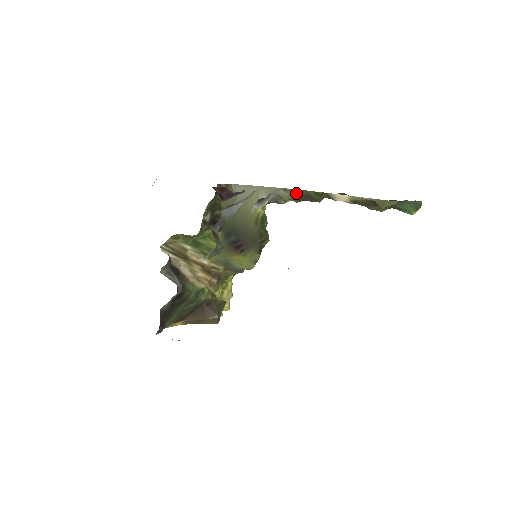
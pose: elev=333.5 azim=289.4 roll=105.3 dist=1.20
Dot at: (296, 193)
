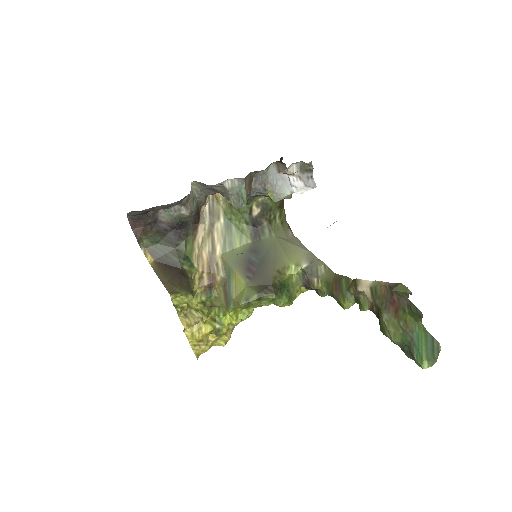
Dot at: (332, 277)
